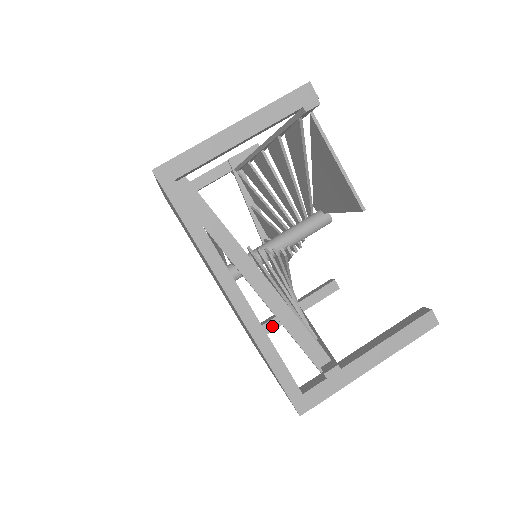
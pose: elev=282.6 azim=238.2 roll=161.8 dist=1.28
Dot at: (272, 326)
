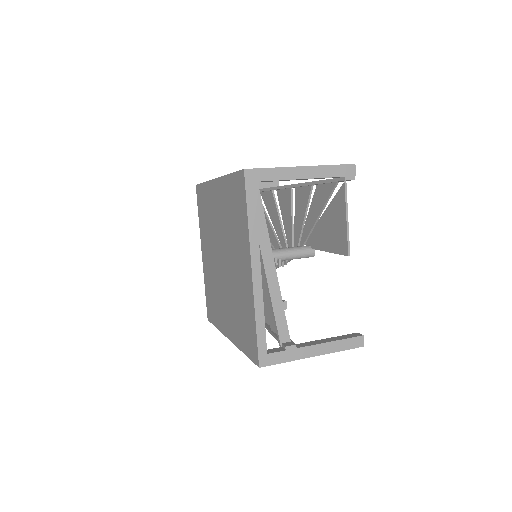
Dot at: occluded
